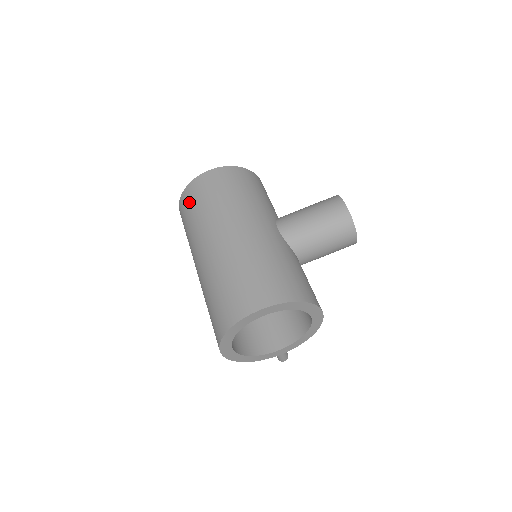
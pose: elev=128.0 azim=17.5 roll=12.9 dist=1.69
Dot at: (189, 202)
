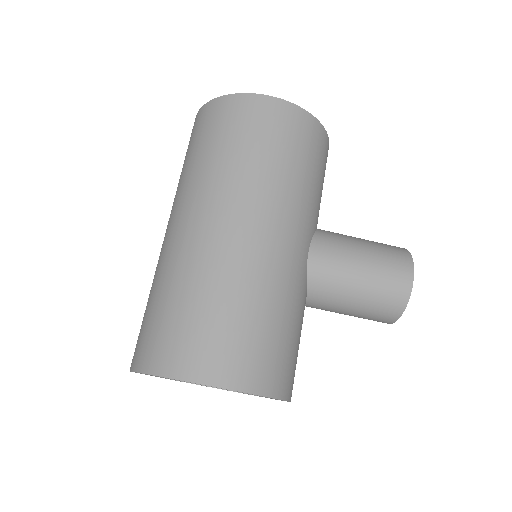
Dot at: (216, 124)
